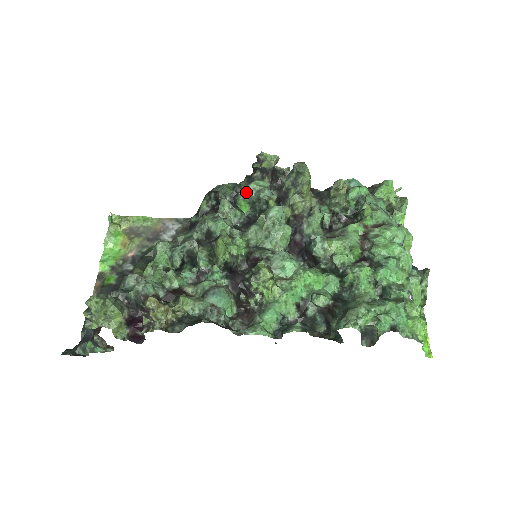
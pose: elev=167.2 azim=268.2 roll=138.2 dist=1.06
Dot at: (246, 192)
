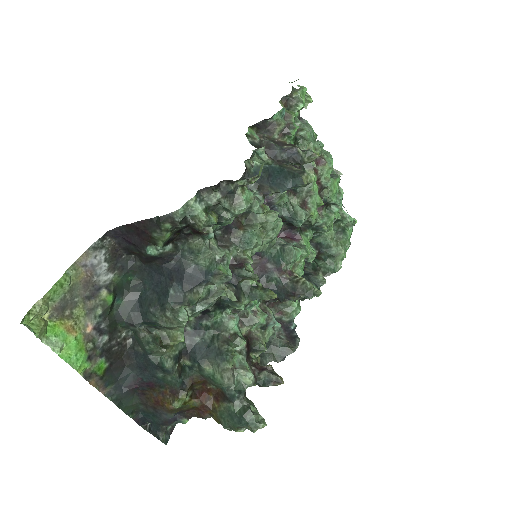
Dot at: occluded
